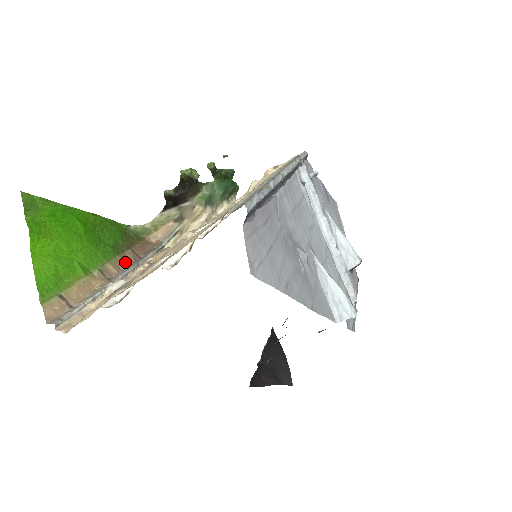
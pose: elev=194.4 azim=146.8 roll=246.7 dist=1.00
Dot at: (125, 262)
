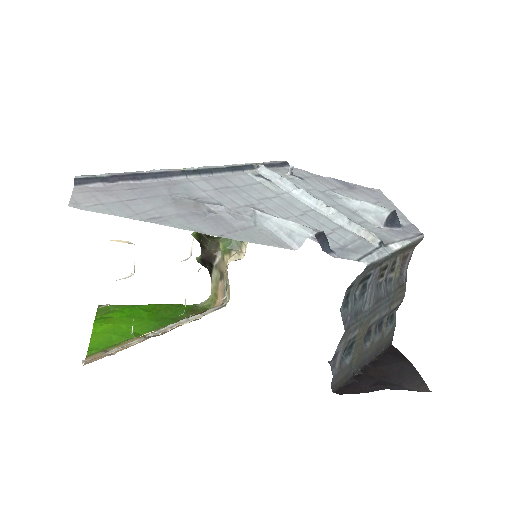
Dot at: occluded
